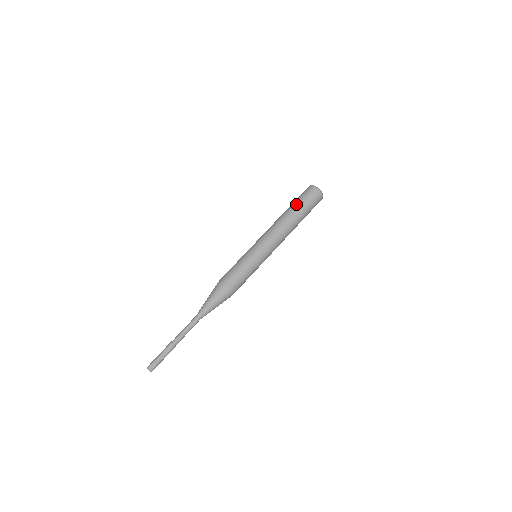
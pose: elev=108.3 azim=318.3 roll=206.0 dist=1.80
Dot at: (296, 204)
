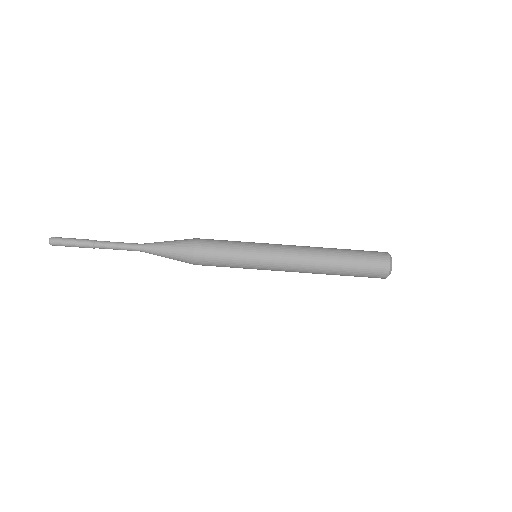
Dot at: (351, 255)
